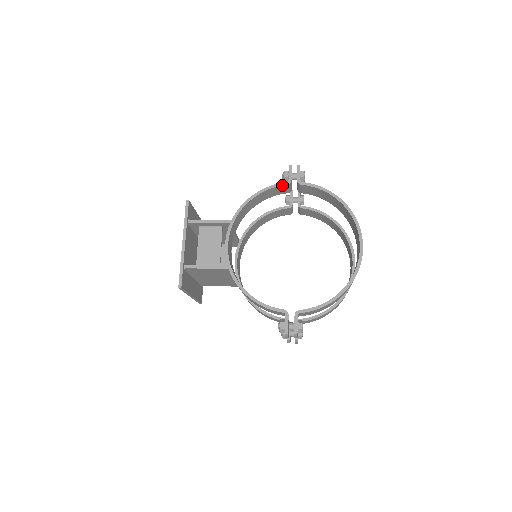
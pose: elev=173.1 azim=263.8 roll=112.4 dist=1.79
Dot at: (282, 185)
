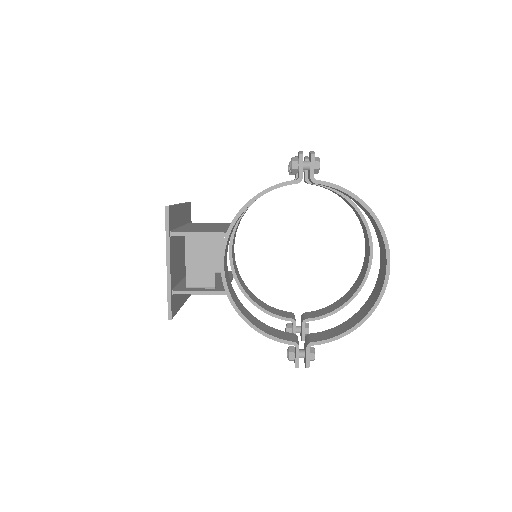
Dot at: (290, 184)
